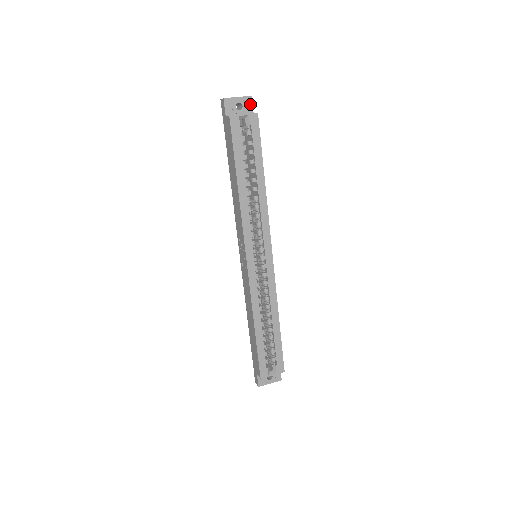
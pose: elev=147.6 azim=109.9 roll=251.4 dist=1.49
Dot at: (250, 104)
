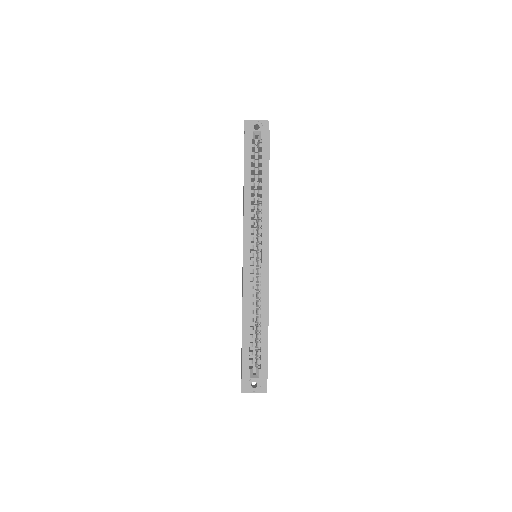
Dot at: (267, 127)
